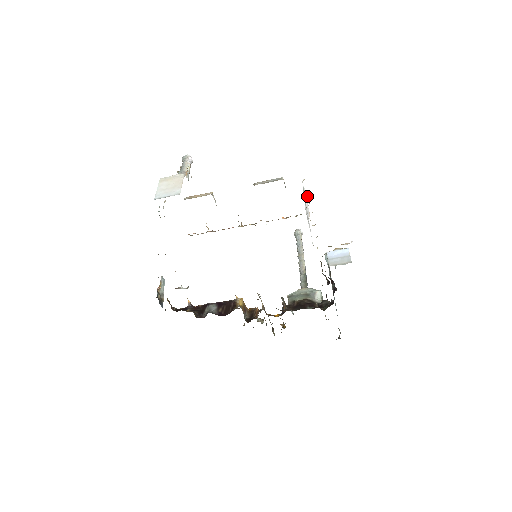
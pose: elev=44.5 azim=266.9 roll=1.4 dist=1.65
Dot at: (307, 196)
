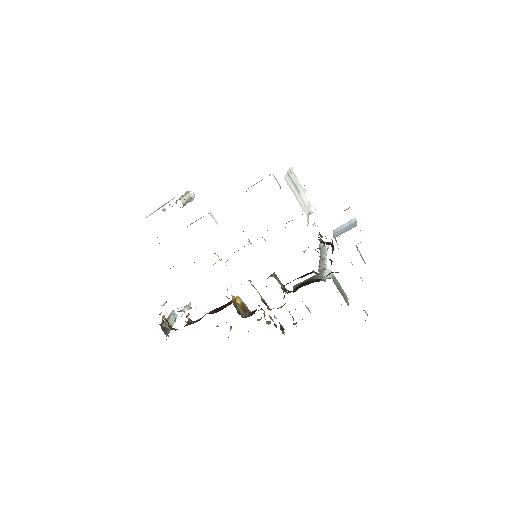
Dot at: (303, 186)
